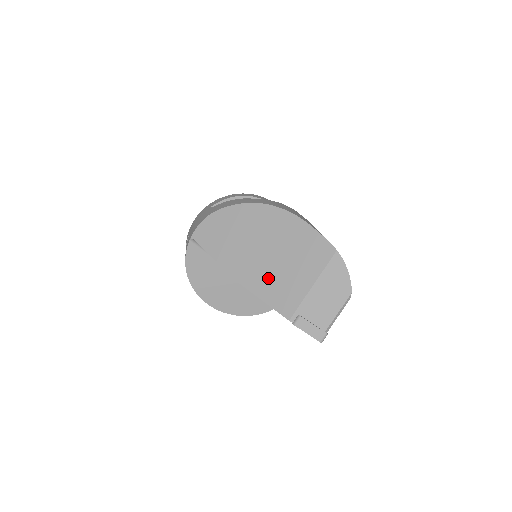
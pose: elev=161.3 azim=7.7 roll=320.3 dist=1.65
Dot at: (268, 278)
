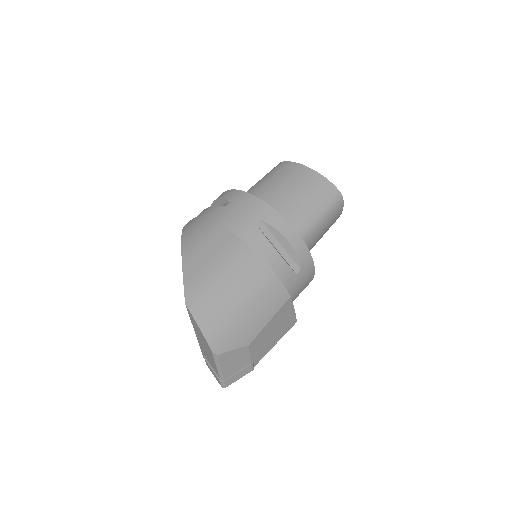
Dot at: occluded
